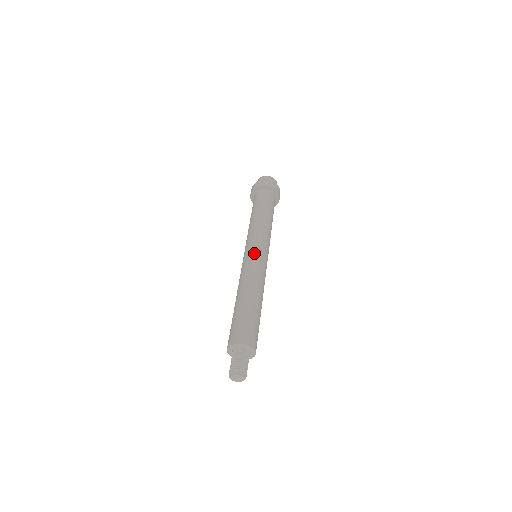
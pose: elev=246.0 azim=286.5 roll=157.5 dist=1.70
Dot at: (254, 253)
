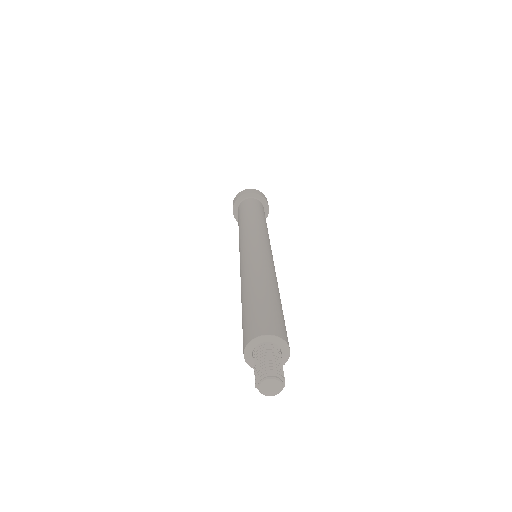
Dot at: (271, 252)
